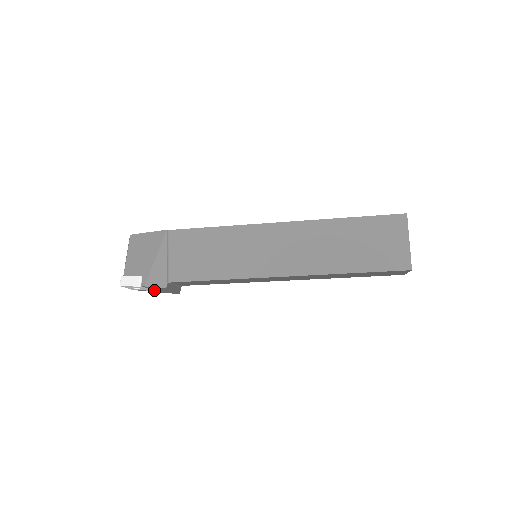
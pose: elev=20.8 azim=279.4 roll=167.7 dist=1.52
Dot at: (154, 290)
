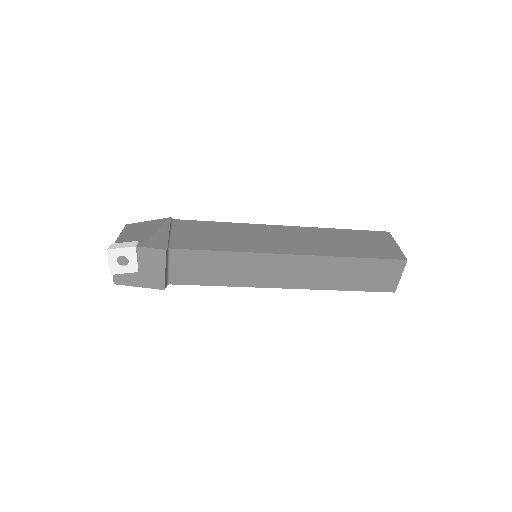
Dot at: (139, 274)
